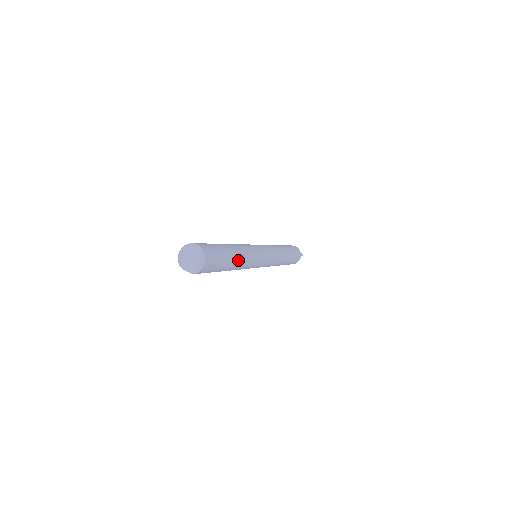
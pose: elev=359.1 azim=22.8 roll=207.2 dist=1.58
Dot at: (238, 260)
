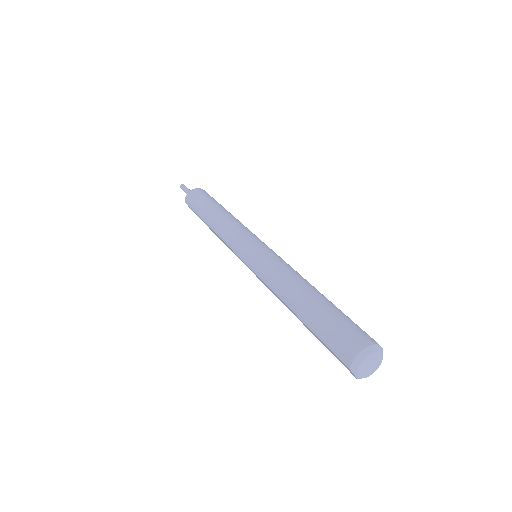
Dot at: occluded
